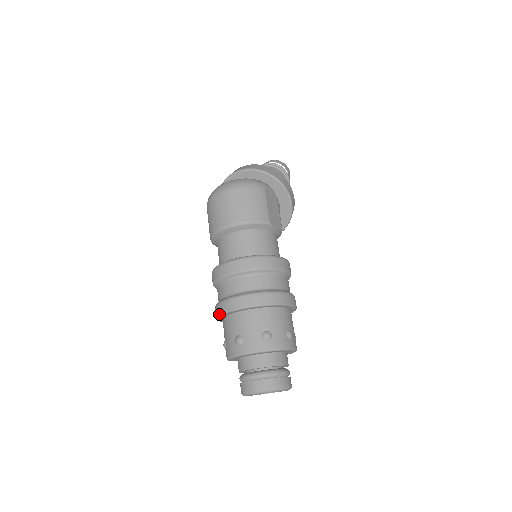
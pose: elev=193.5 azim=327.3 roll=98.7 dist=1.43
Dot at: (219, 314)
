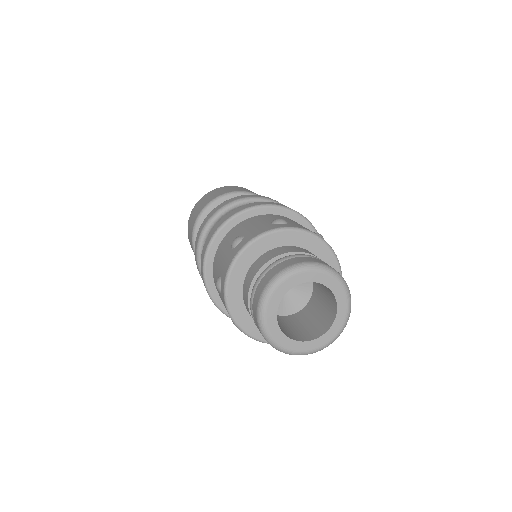
Dot at: (205, 251)
